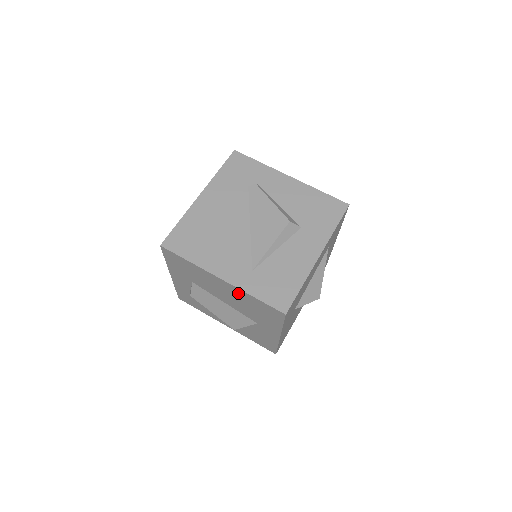
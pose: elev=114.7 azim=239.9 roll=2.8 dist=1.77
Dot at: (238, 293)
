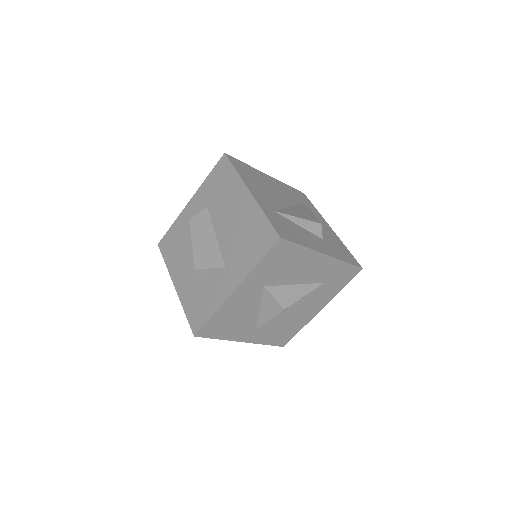
Dot at: (250, 212)
